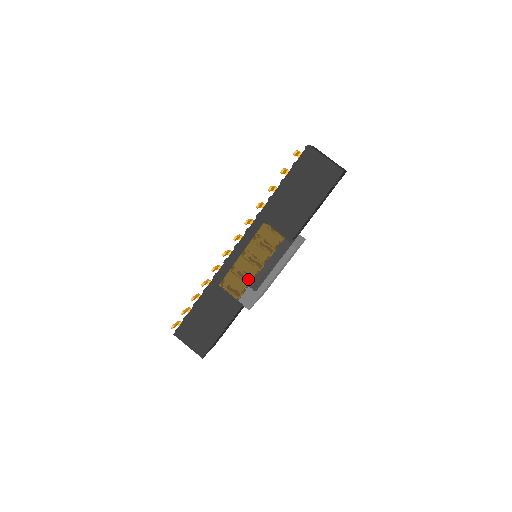
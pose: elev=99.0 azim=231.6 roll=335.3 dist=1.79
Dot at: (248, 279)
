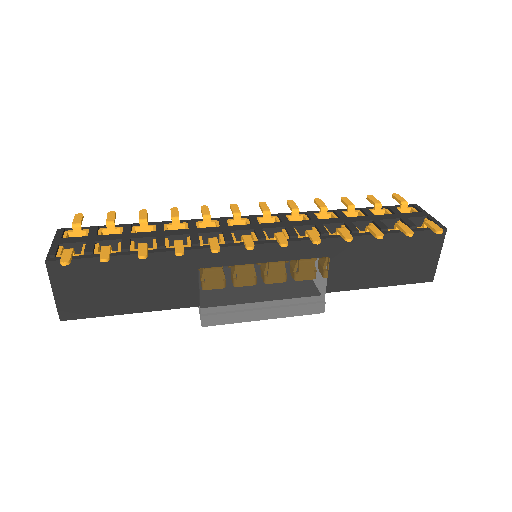
Dot at: (241, 295)
